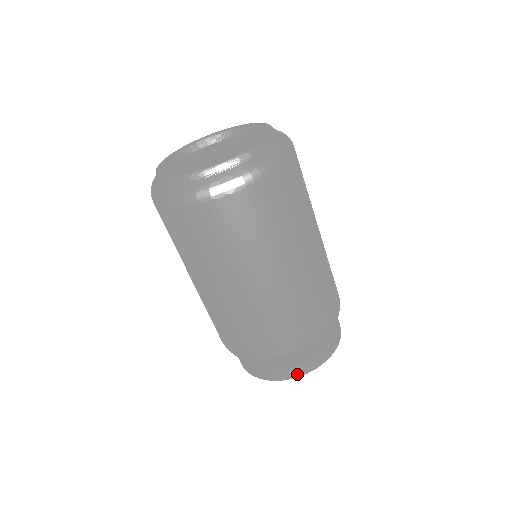
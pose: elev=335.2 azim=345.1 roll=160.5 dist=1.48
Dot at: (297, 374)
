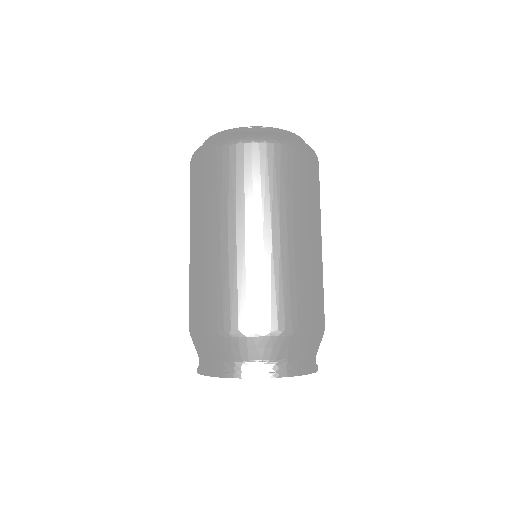
Dot at: (289, 372)
